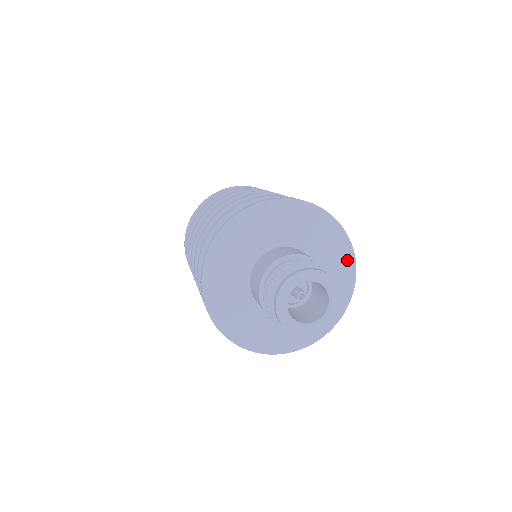
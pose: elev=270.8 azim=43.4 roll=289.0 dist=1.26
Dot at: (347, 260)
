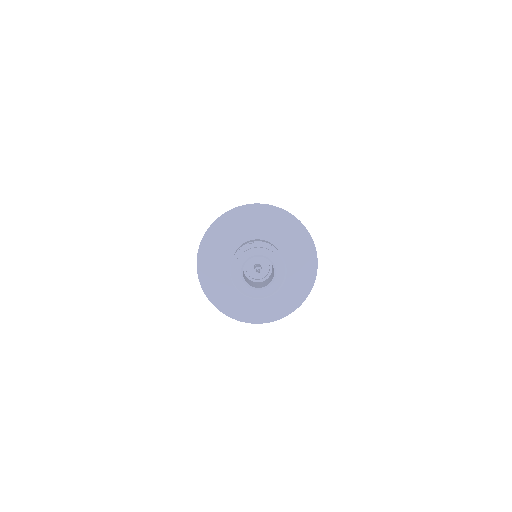
Dot at: (311, 265)
